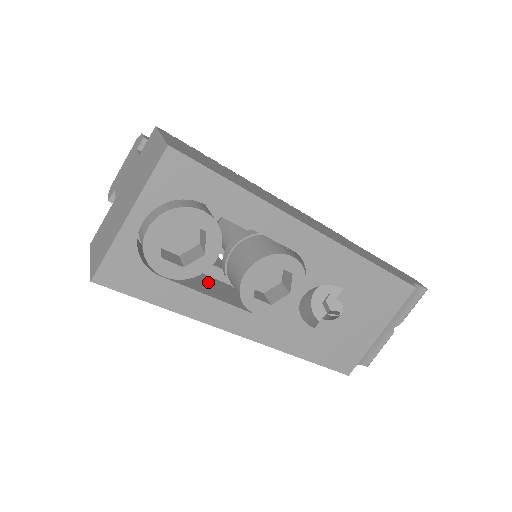
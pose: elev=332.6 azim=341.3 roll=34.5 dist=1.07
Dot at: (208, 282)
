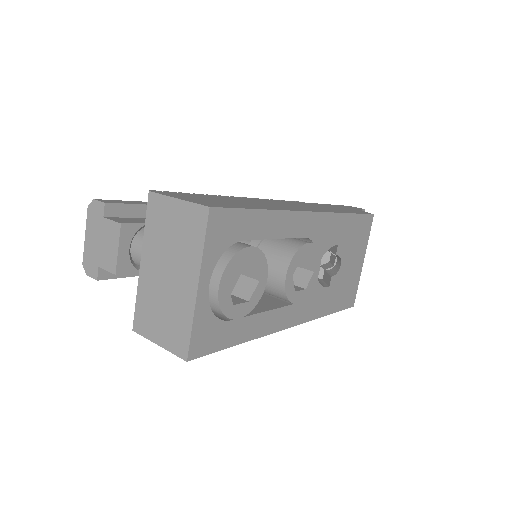
Dot at: occluded
